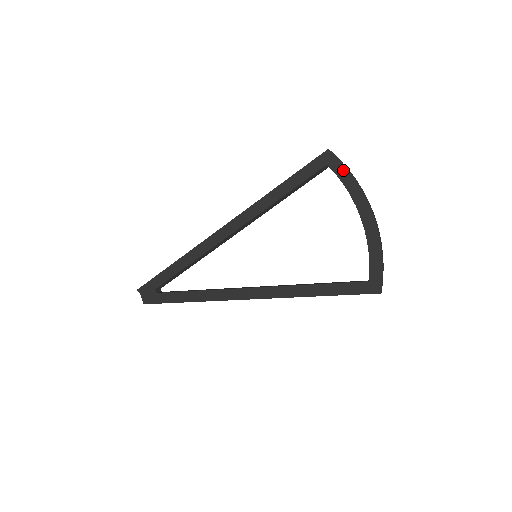
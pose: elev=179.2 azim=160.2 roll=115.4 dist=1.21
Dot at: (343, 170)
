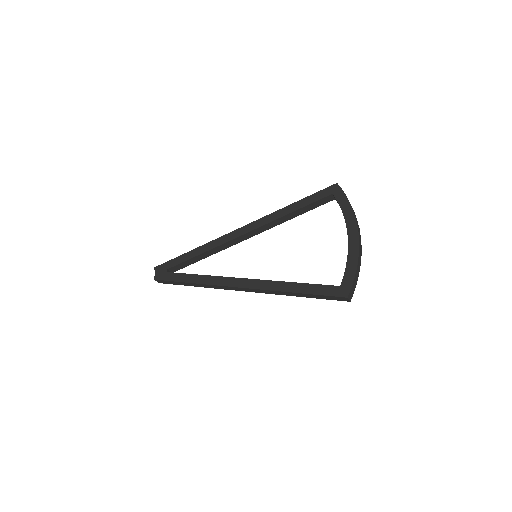
Dot at: (344, 199)
